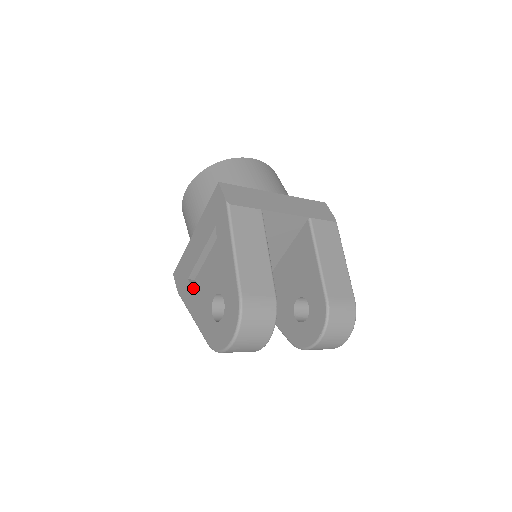
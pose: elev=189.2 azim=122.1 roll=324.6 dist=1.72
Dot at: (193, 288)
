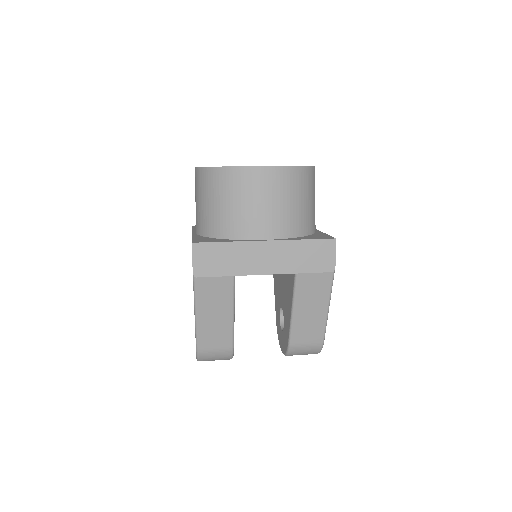
Dot at: occluded
